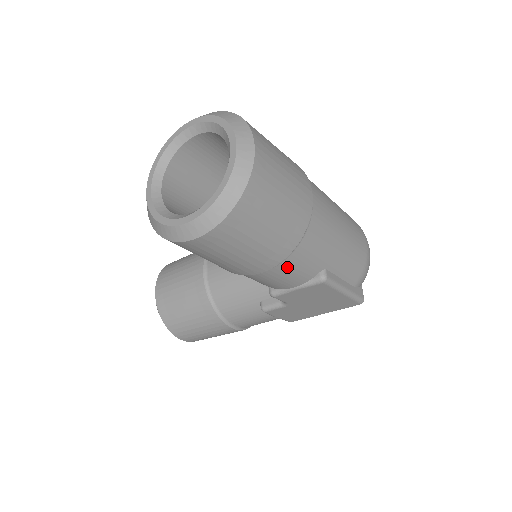
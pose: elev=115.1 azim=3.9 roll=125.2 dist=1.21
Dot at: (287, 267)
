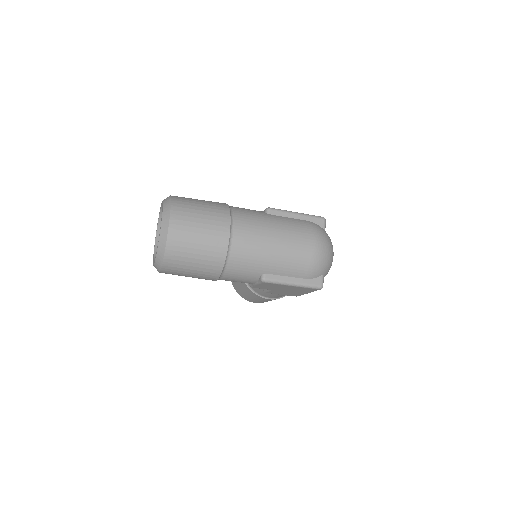
Dot at: (231, 276)
